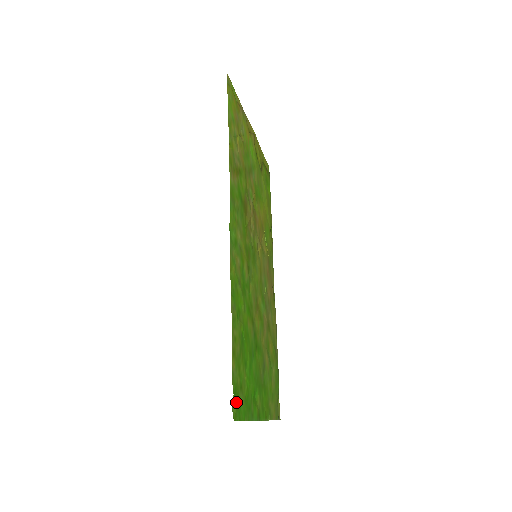
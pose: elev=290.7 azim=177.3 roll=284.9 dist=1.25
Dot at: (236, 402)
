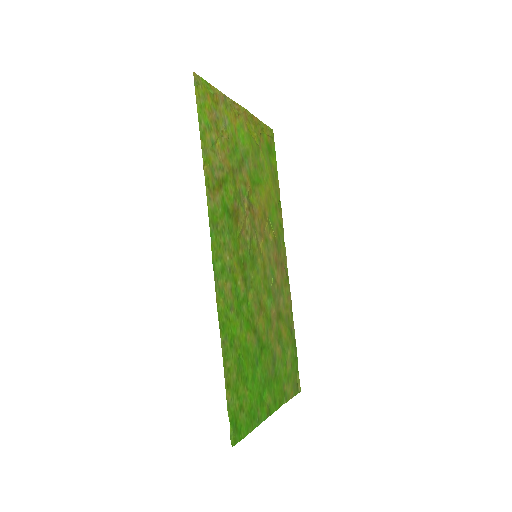
Dot at: (235, 427)
